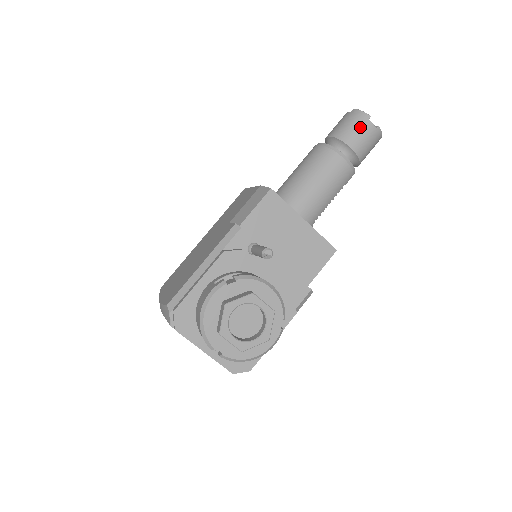
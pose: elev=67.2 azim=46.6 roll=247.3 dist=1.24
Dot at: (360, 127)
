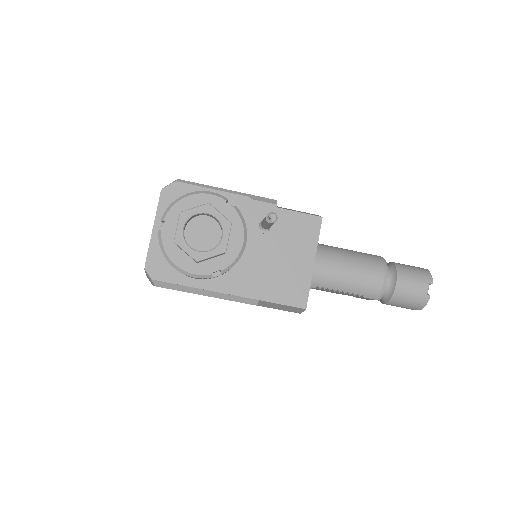
Dot at: (418, 279)
